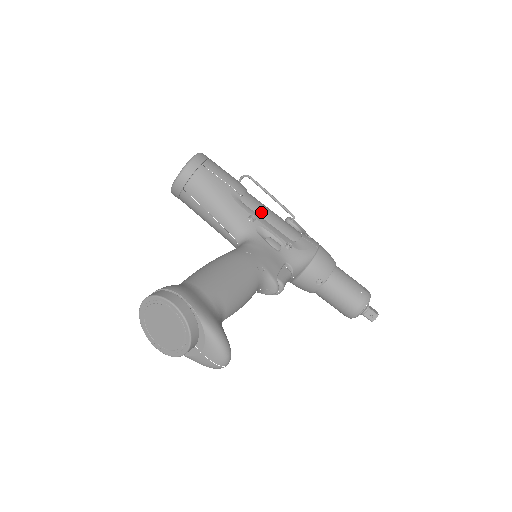
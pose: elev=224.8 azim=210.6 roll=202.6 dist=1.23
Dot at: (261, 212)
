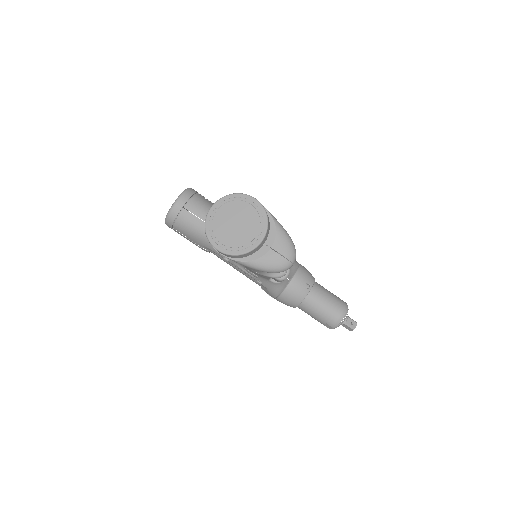
Dot at: occluded
